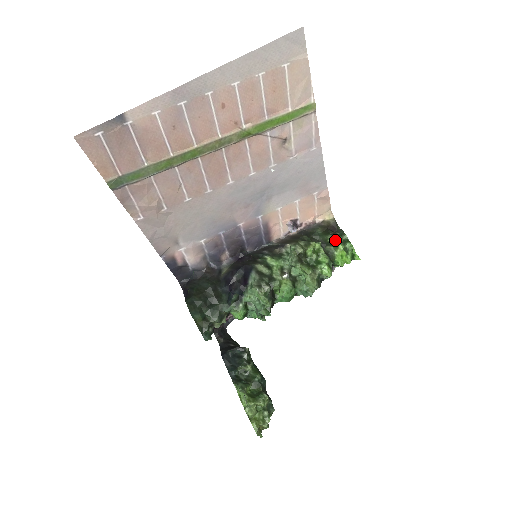
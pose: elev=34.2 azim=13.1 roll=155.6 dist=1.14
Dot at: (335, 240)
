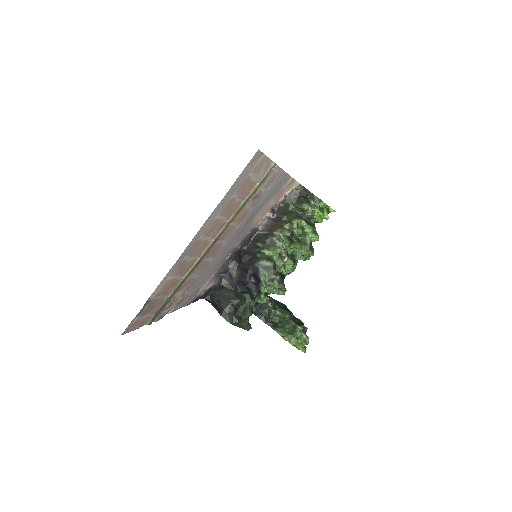
Dot at: (309, 206)
